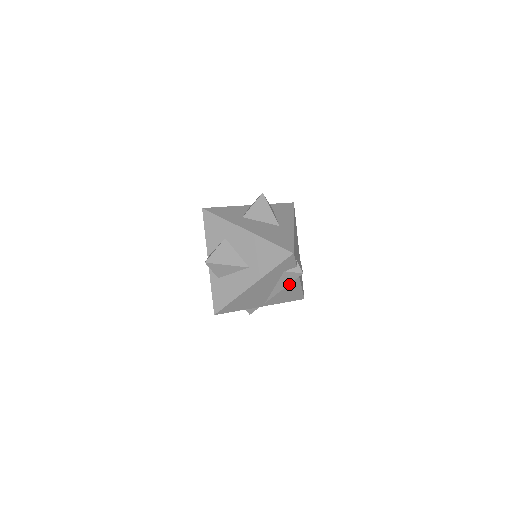
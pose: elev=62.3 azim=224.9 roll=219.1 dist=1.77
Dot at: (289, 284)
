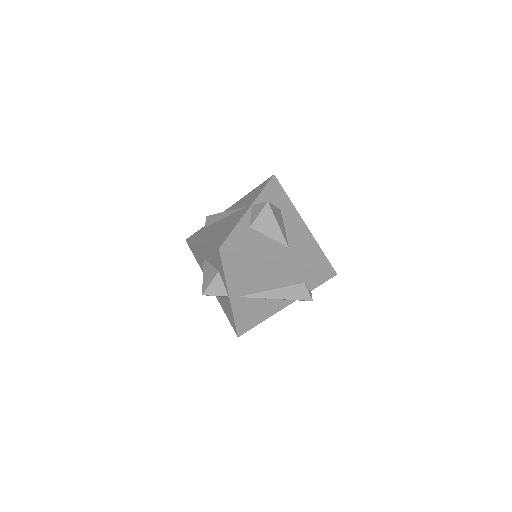
Dot at: (275, 302)
